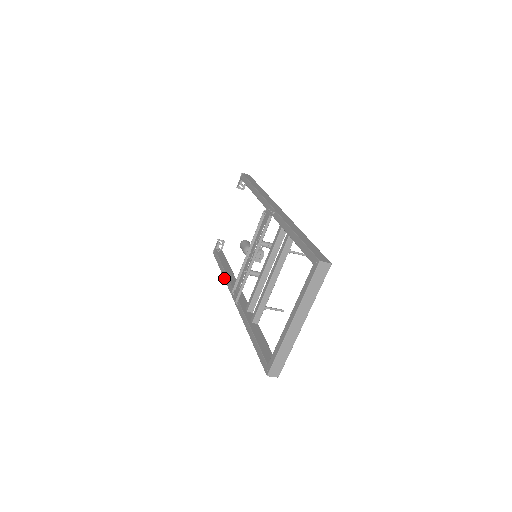
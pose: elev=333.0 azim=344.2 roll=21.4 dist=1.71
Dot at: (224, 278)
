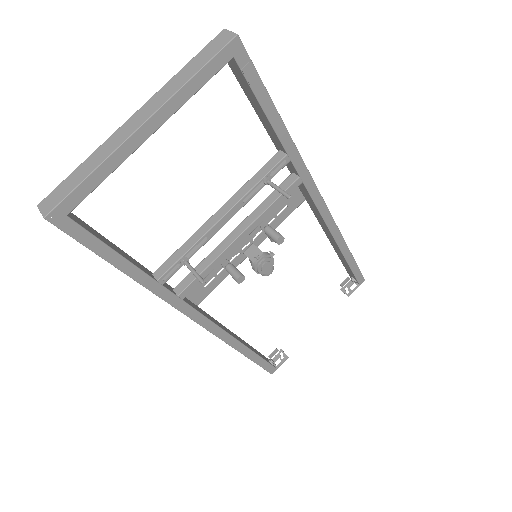
Dot at: occluded
